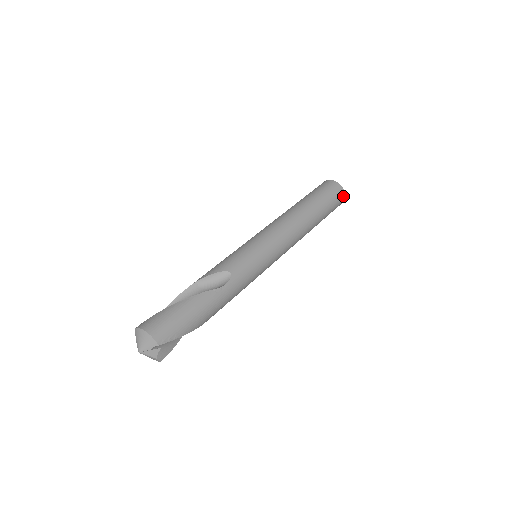
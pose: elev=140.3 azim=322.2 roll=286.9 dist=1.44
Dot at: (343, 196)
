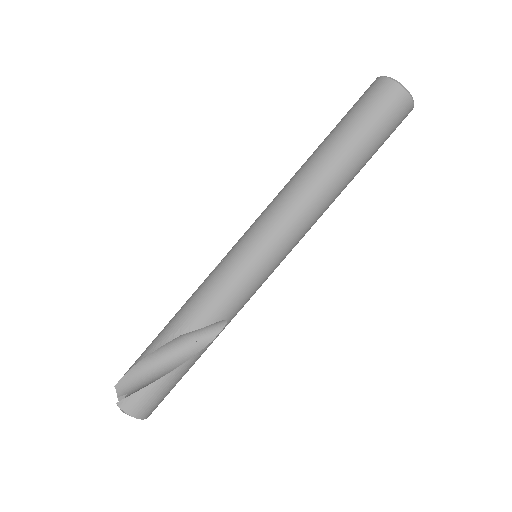
Dot at: occluded
